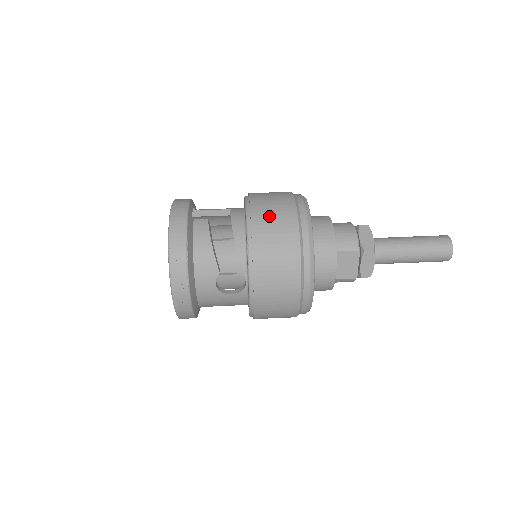
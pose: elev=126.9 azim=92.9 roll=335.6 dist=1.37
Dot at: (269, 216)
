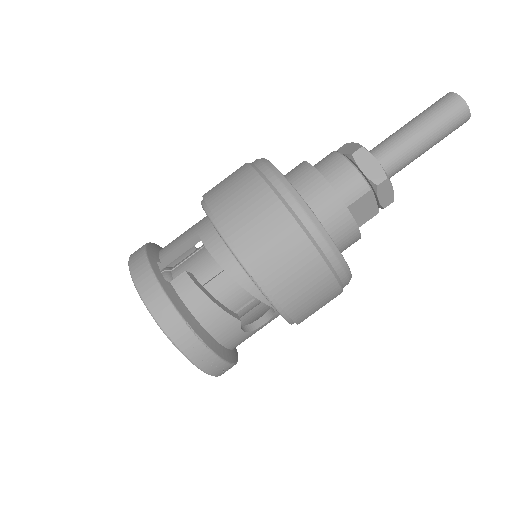
Dot at: (256, 234)
